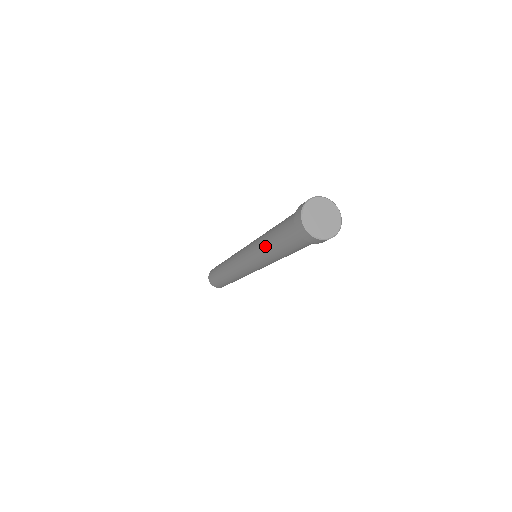
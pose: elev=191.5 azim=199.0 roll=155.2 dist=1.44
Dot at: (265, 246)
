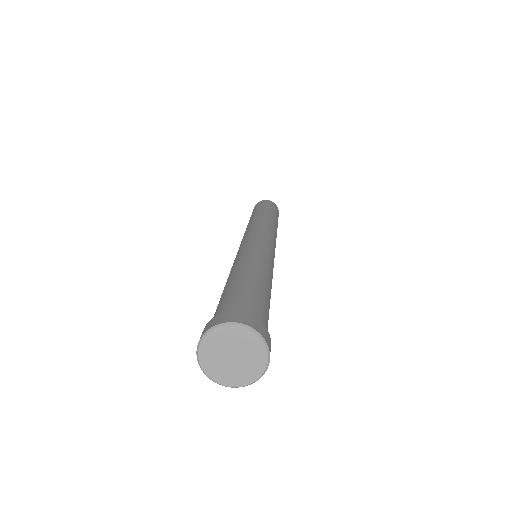
Dot at: occluded
